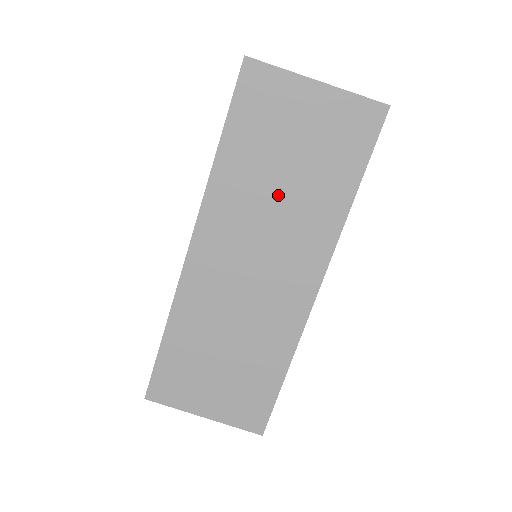
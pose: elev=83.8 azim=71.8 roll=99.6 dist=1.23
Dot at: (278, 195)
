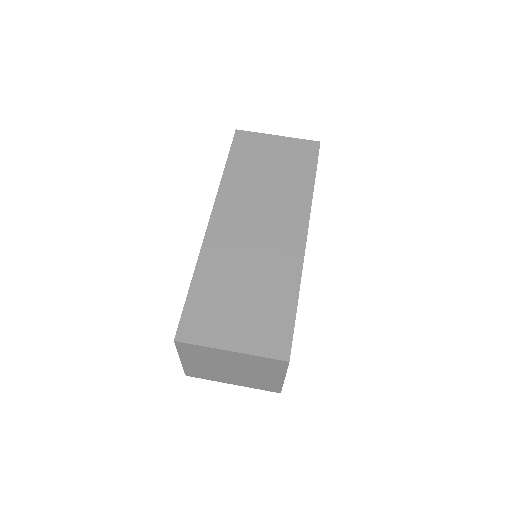
Dot at: (266, 185)
